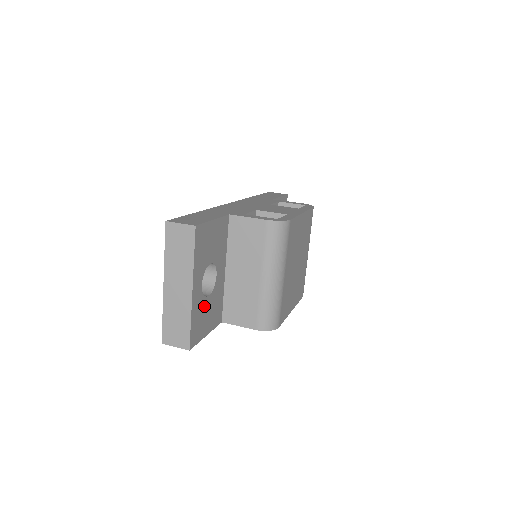
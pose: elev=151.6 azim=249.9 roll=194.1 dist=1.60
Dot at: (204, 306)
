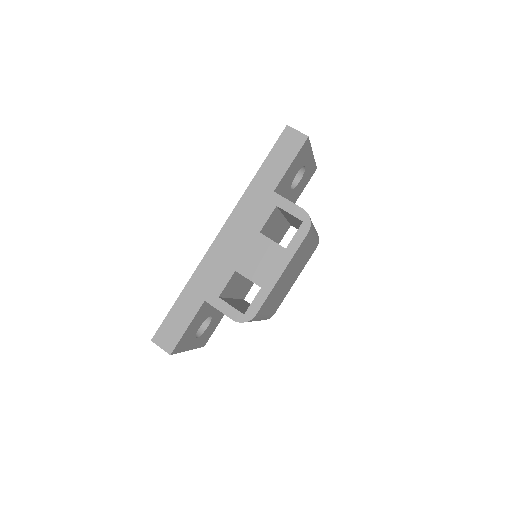
Dot at: (206, 331)
